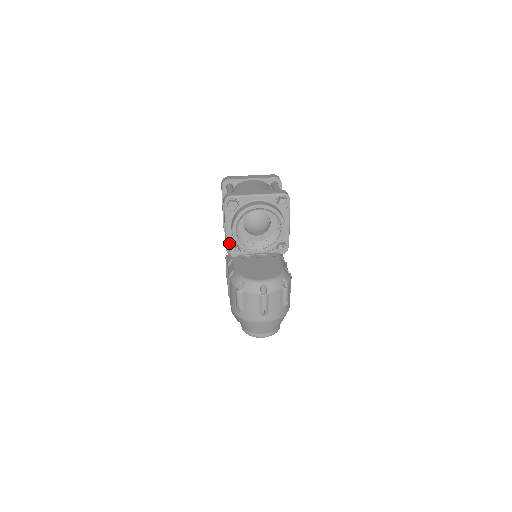
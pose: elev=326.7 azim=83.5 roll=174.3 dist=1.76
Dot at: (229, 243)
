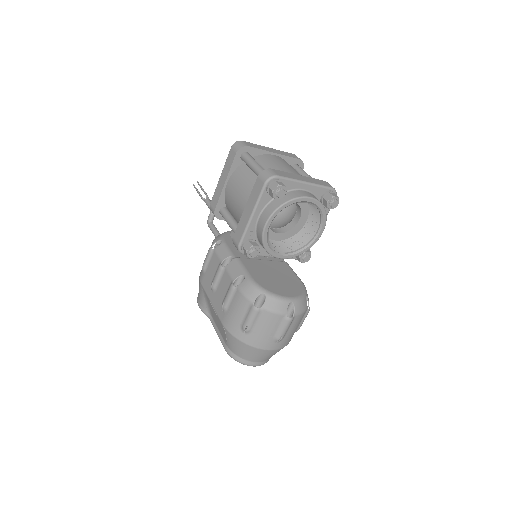
Dot at: (246, 237)
